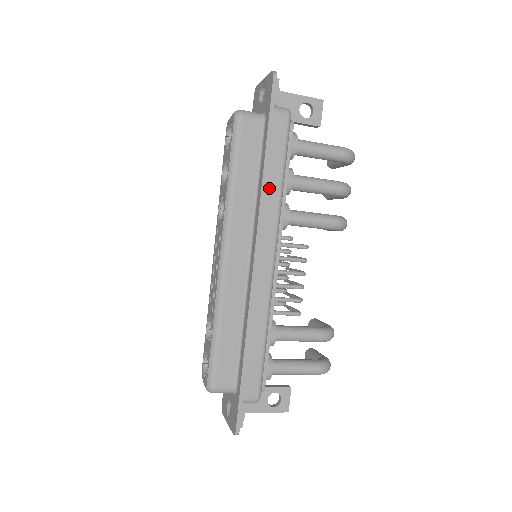
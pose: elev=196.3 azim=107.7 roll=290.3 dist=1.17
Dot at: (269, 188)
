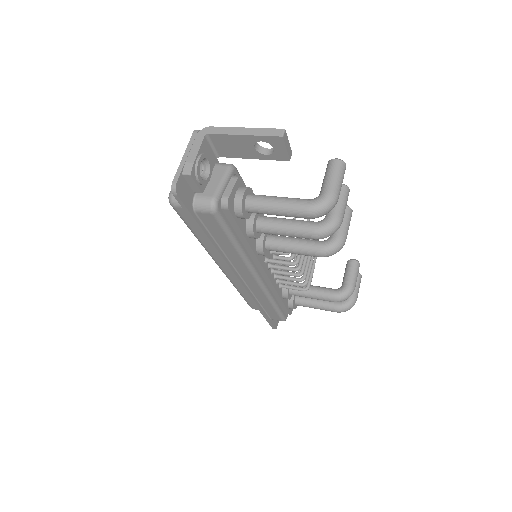
Dot at: (227, 251)
